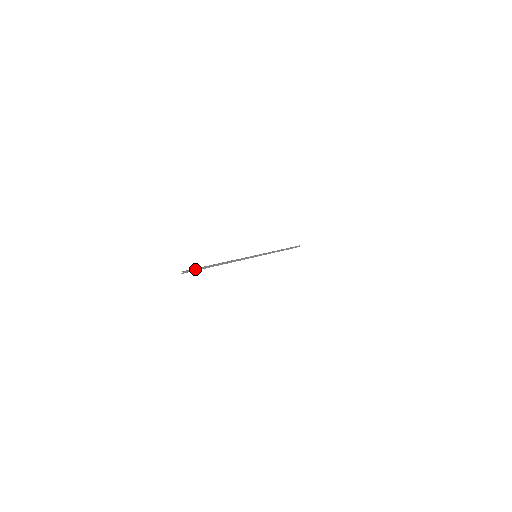
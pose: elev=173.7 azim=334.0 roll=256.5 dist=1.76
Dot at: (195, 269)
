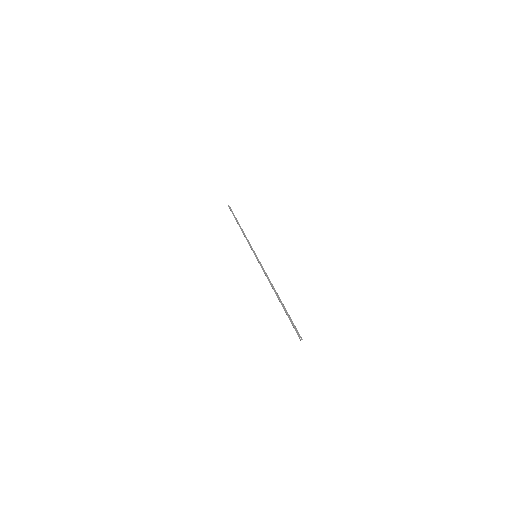
Dot at: (293, 324)
